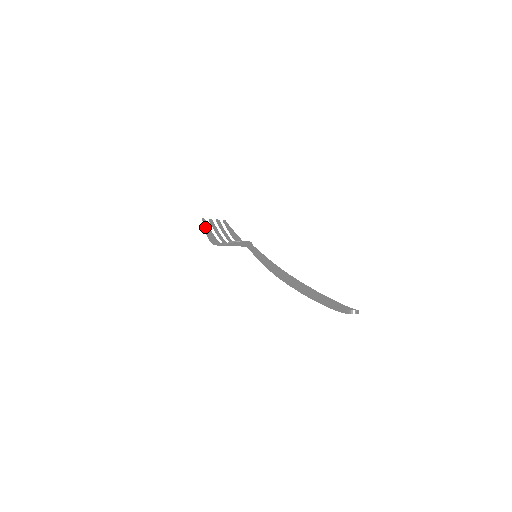
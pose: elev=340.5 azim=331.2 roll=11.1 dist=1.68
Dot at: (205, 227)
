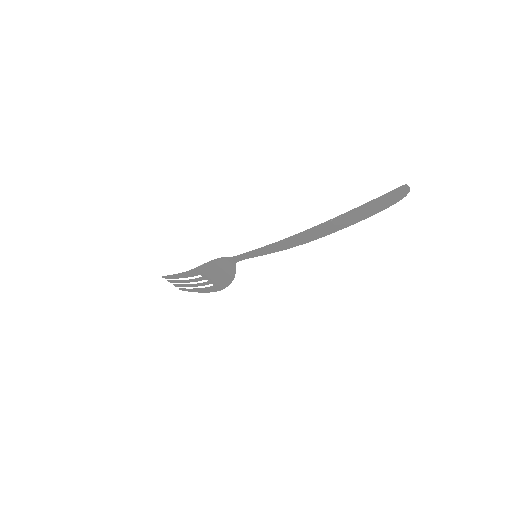
Dot at: (171, 275)
